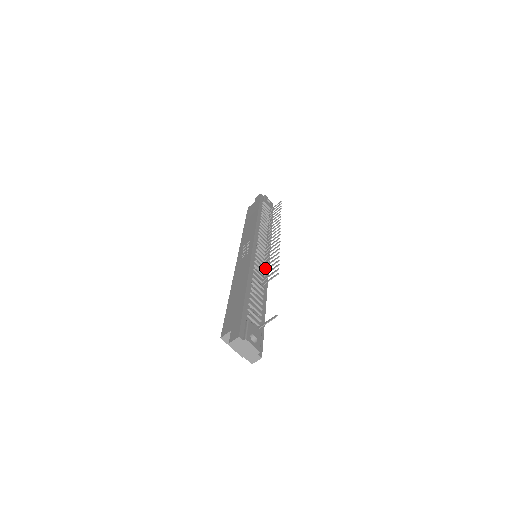
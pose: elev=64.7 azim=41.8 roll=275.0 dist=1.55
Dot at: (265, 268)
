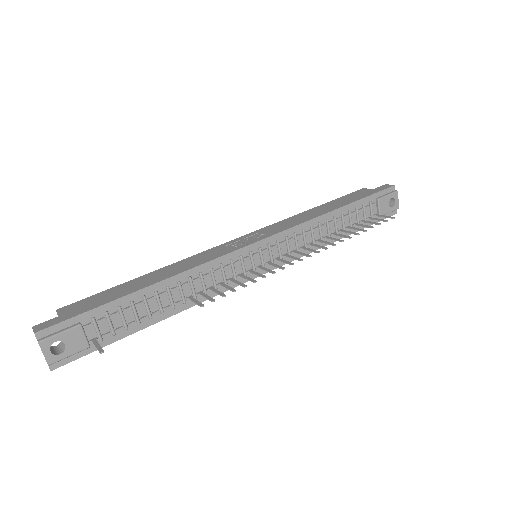
Dot at: occluded
